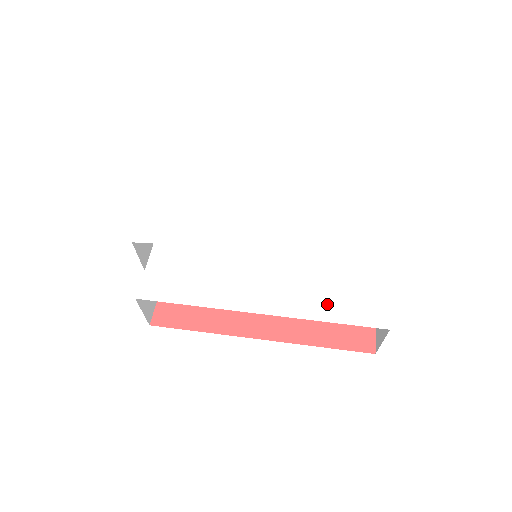
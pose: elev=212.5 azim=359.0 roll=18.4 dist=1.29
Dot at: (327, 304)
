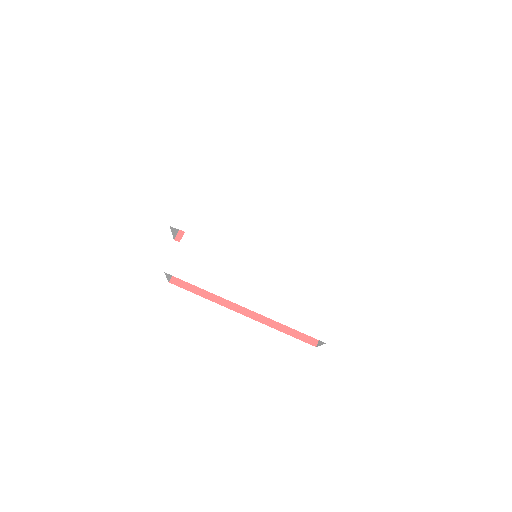
Dot at: (292, 313)
